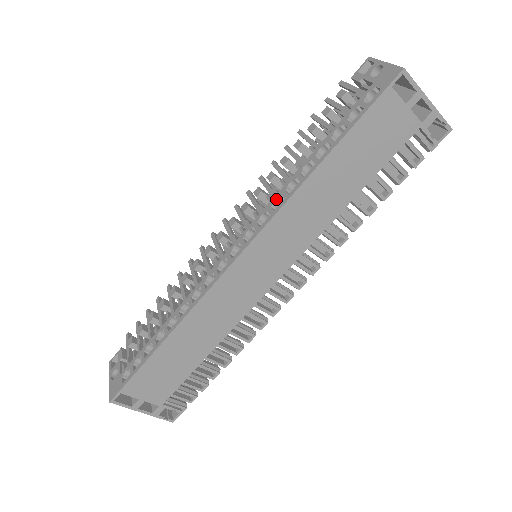
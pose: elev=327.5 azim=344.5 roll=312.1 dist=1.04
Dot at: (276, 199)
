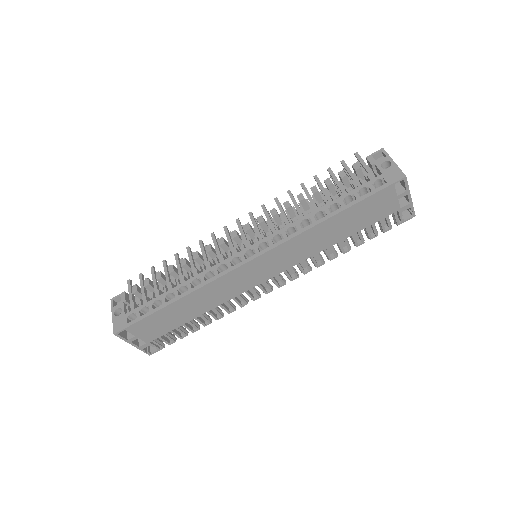
Dot at: (290, 227)
